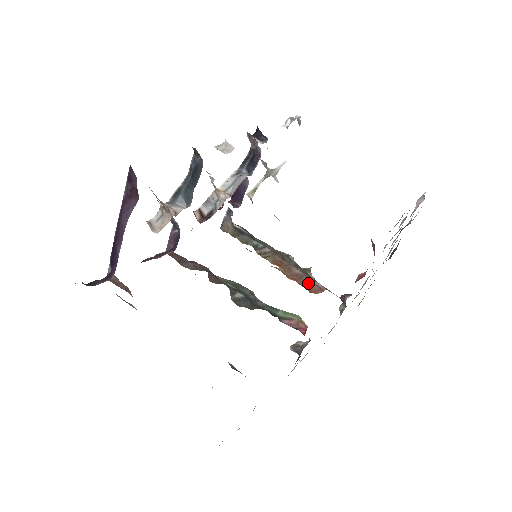
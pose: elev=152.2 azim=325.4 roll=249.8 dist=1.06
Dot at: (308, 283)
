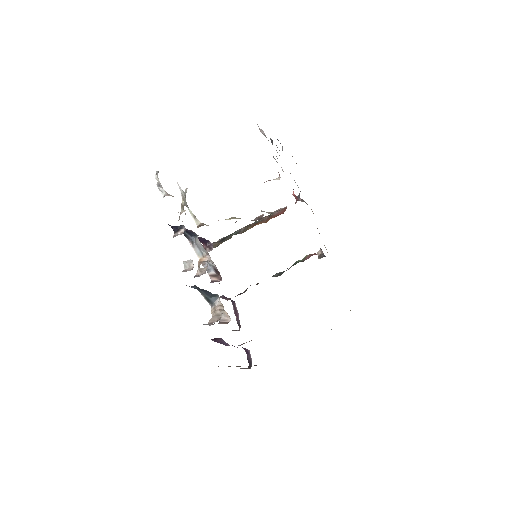
Dot at: (277, 214)
